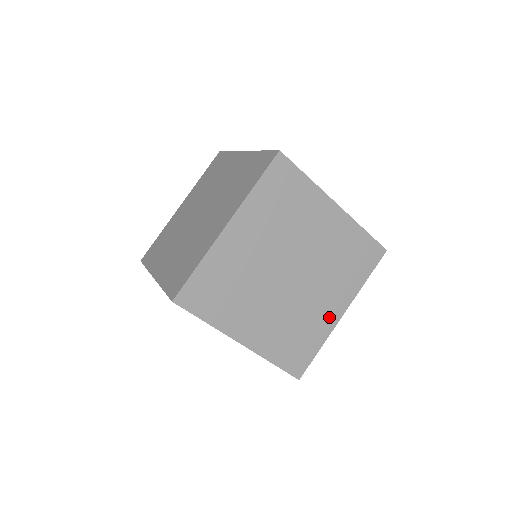
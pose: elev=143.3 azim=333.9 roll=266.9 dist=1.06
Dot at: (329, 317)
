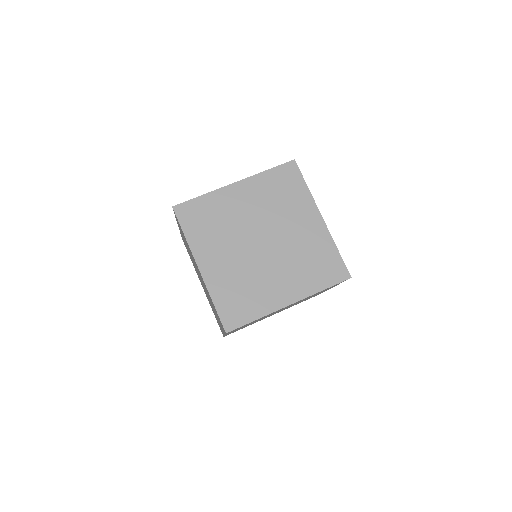
Dot at: occluded
